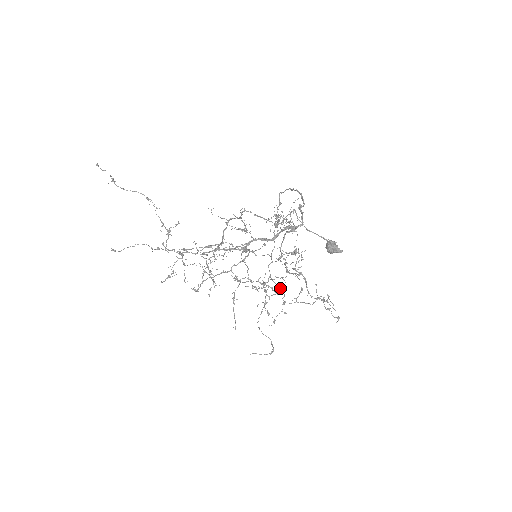
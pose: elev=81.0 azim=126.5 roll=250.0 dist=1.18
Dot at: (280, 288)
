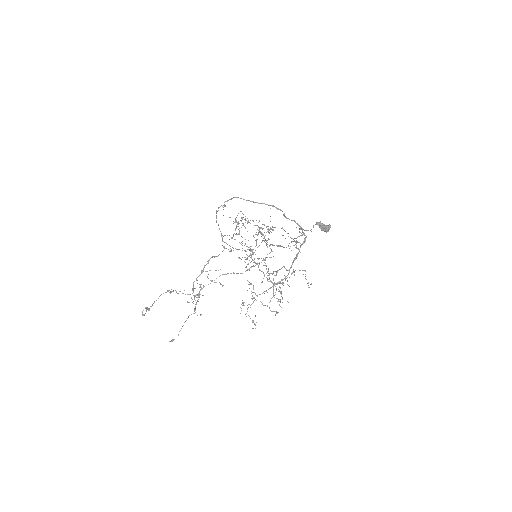
Dot at: occluded
